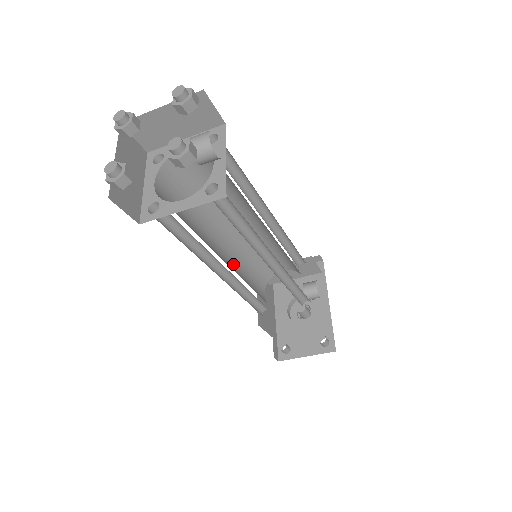
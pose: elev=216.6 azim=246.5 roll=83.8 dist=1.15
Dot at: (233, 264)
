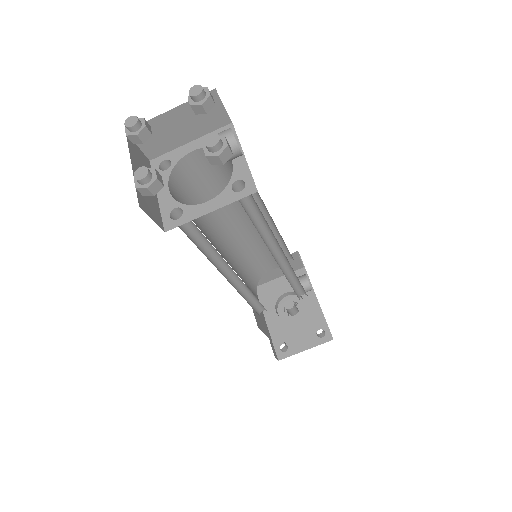
Dot at: (233, 268)
